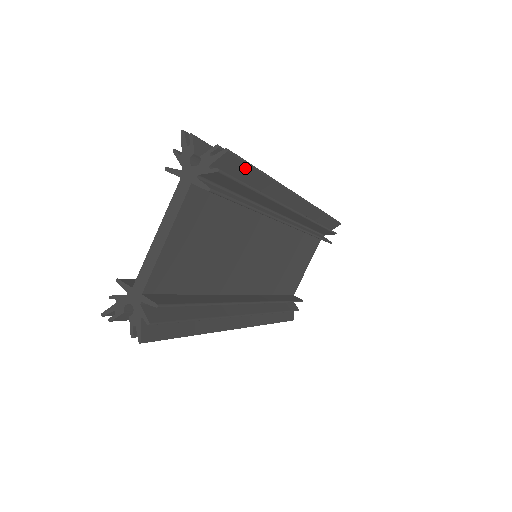
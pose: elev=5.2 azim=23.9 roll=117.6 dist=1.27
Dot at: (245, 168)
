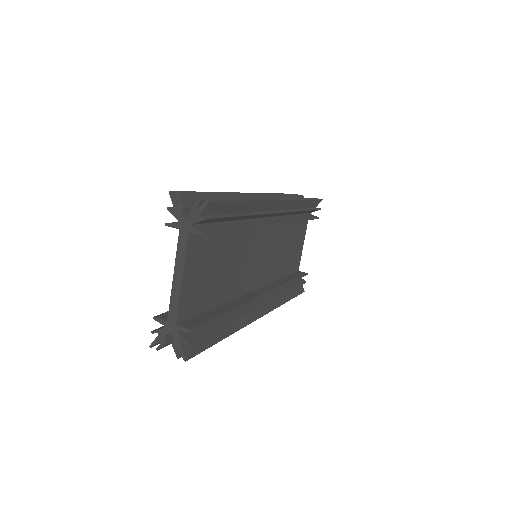
Dot at: (226, 204)
